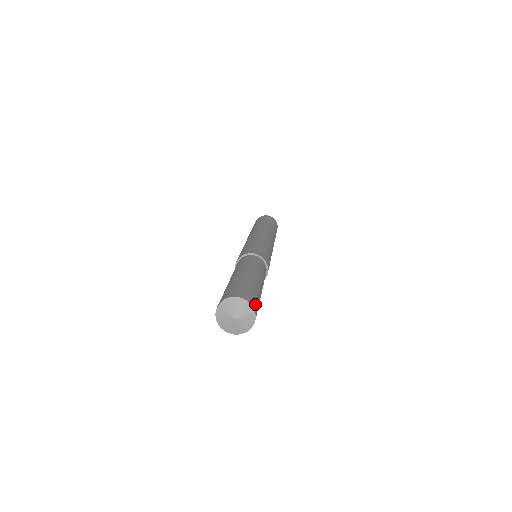
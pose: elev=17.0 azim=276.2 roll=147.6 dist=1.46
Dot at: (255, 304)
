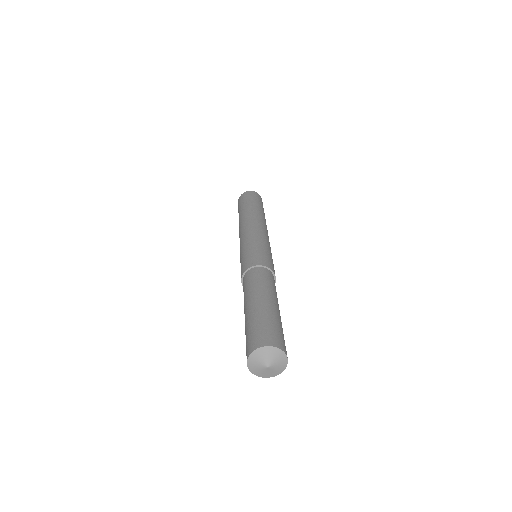
Dot at: (285, 347)
